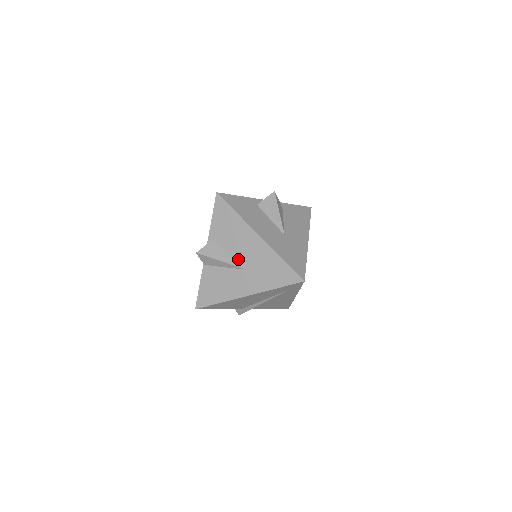
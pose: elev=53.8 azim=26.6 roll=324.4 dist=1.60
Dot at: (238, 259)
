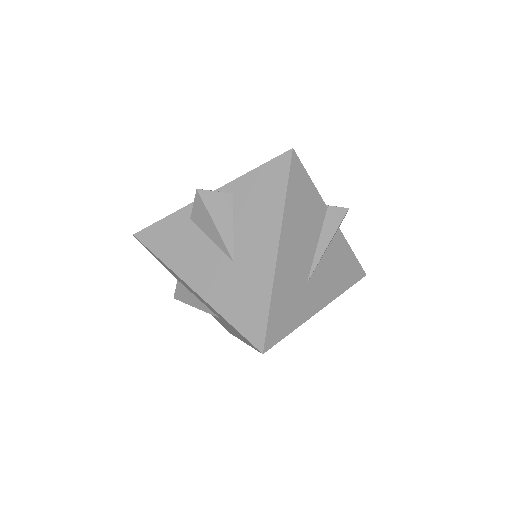
Dot at: (205, 305)
